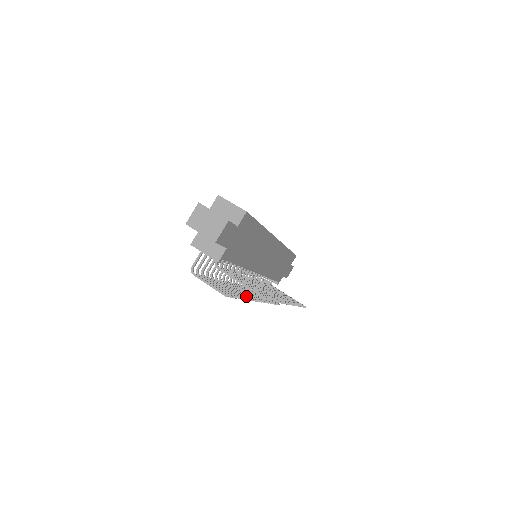
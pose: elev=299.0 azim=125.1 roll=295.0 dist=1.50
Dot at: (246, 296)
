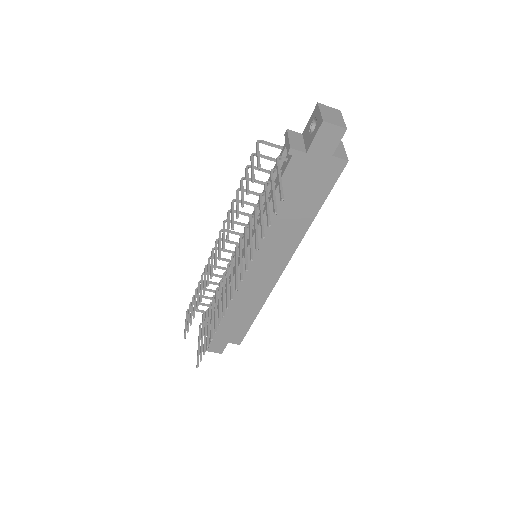
Dot at: occluded
